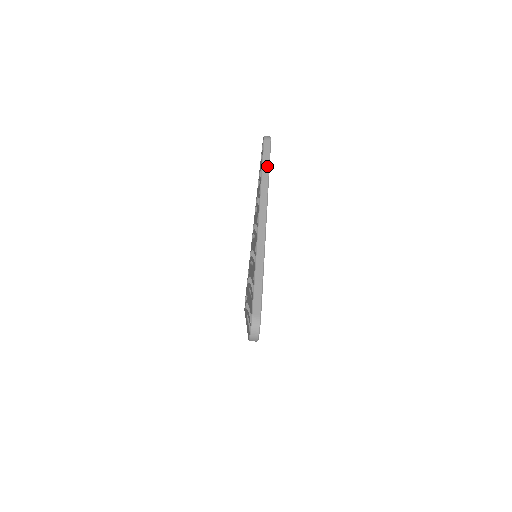
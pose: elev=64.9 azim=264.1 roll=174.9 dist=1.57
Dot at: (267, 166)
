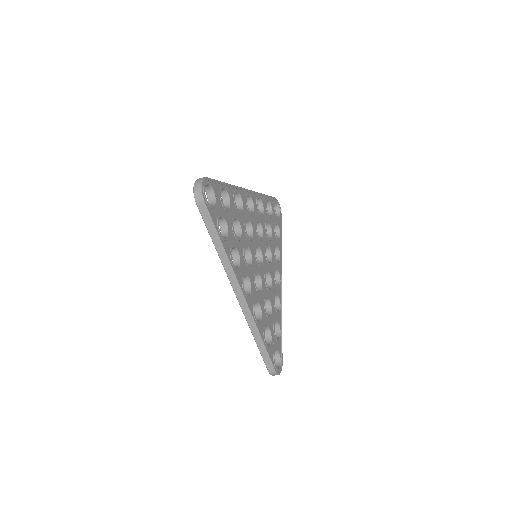
Dot at: (216, 239)
